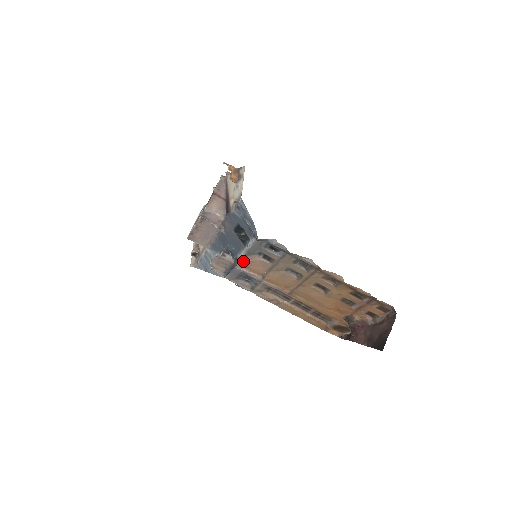
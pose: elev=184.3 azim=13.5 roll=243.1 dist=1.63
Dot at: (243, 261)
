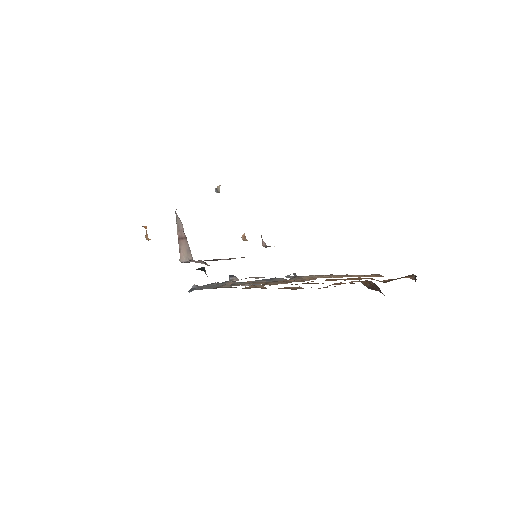
Dot at: occluded
